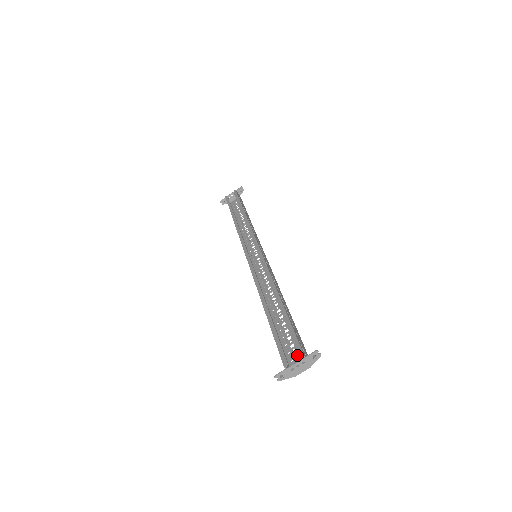
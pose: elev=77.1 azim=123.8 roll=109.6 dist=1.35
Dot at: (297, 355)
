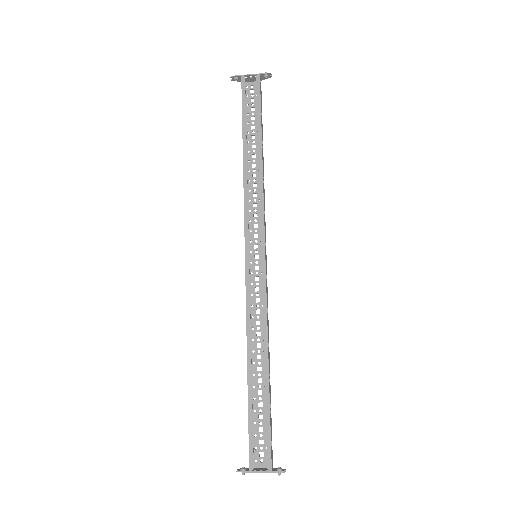
Dot at: (263, 446)
